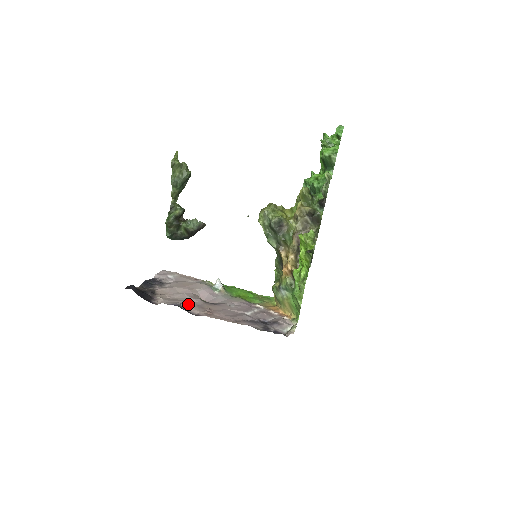
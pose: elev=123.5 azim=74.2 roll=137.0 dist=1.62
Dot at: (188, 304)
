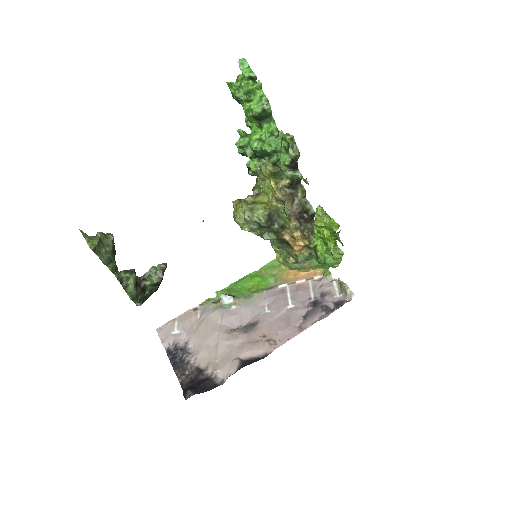
Dot at: (242, 351)
